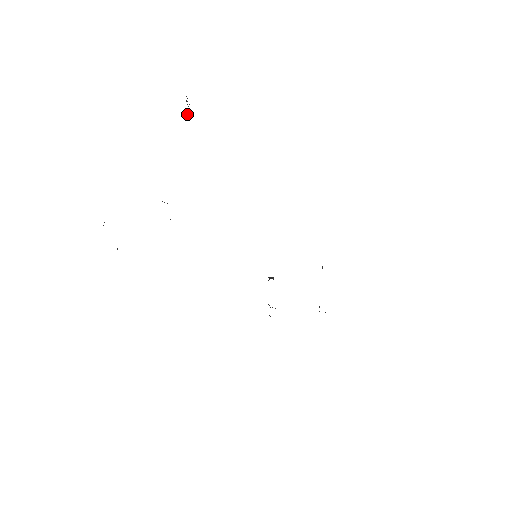
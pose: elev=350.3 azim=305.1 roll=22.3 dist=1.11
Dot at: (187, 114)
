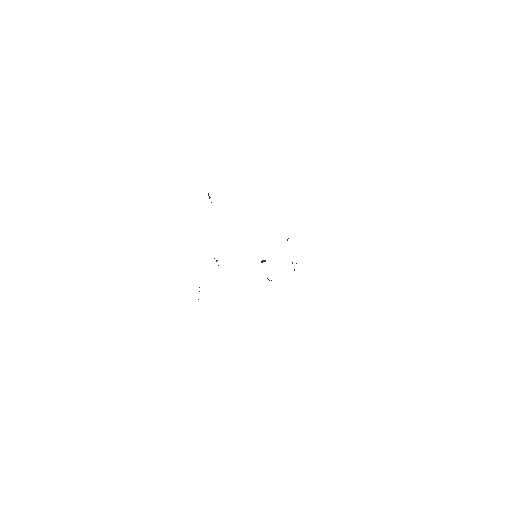
Dot at: occluded
